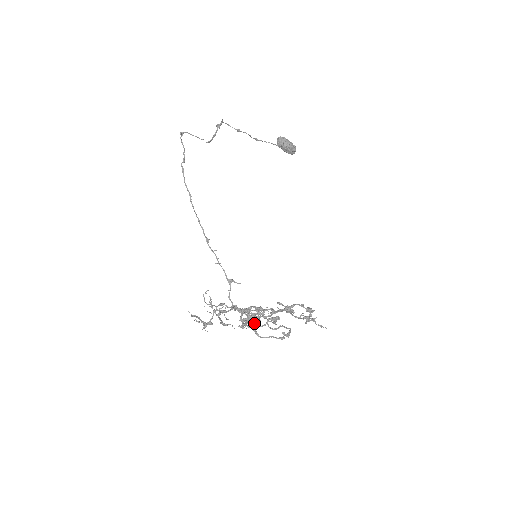
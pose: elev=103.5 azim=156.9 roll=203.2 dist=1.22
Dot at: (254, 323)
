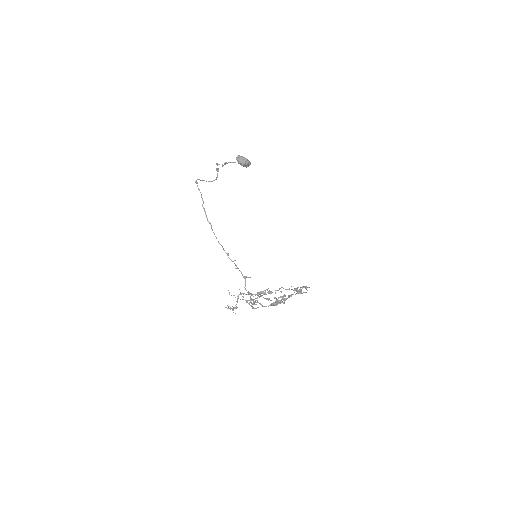
Dot at: (276, 304)
